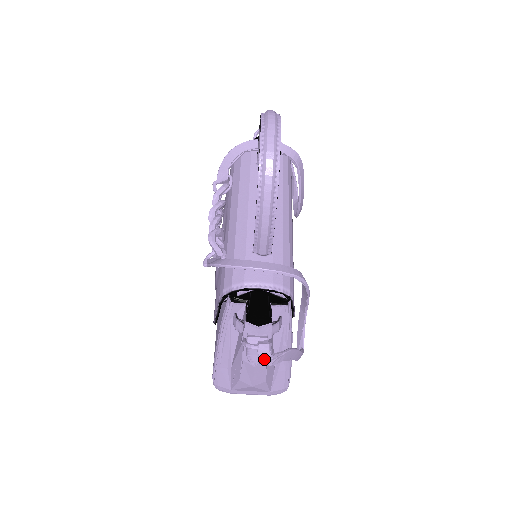
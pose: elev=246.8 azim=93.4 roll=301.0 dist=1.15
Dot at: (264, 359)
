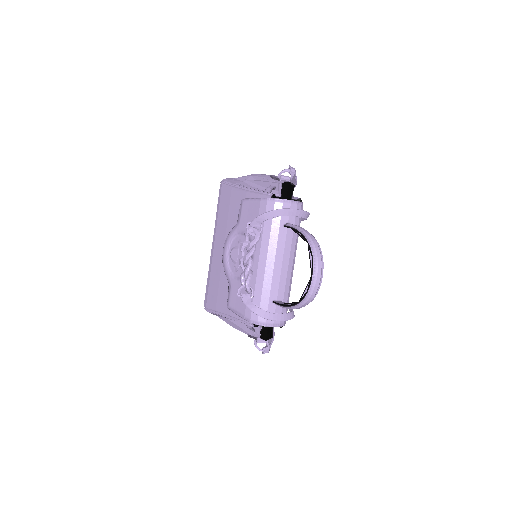
Dot at: occluded
